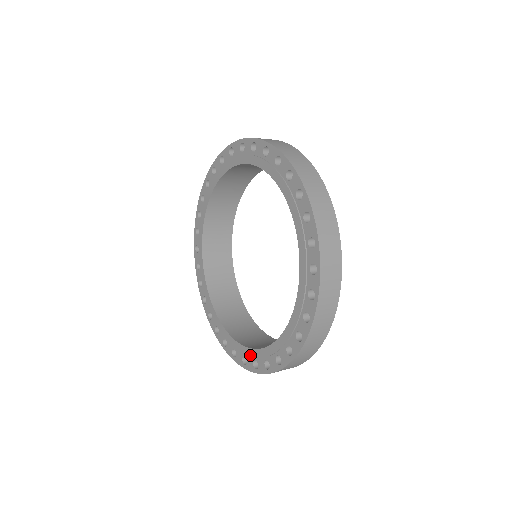
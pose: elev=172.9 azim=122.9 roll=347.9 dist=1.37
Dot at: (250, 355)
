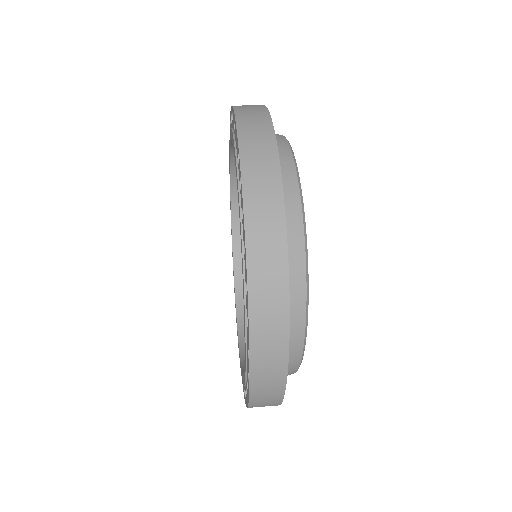
Dot at: occluded
